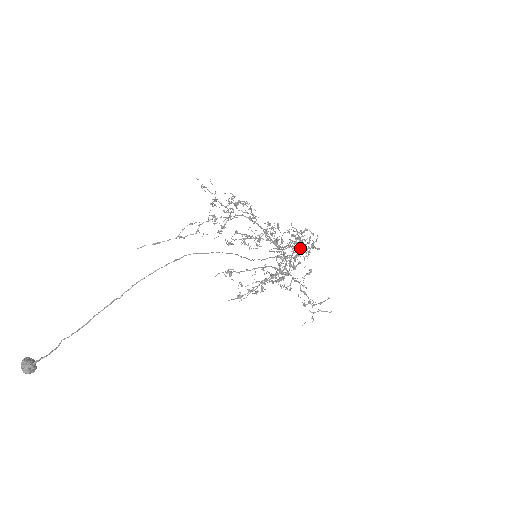
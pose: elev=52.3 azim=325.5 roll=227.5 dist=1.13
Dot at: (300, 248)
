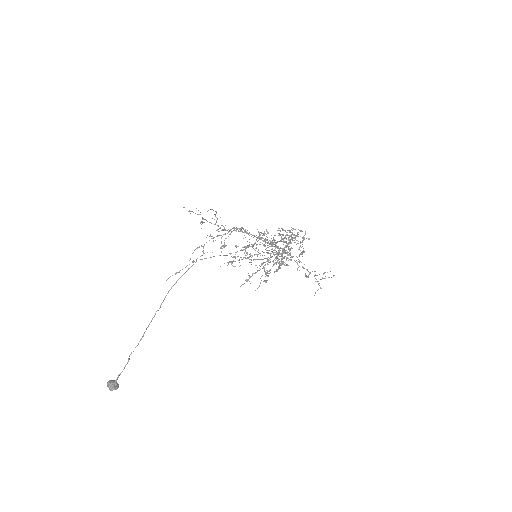
Dot at: (290, 240)
